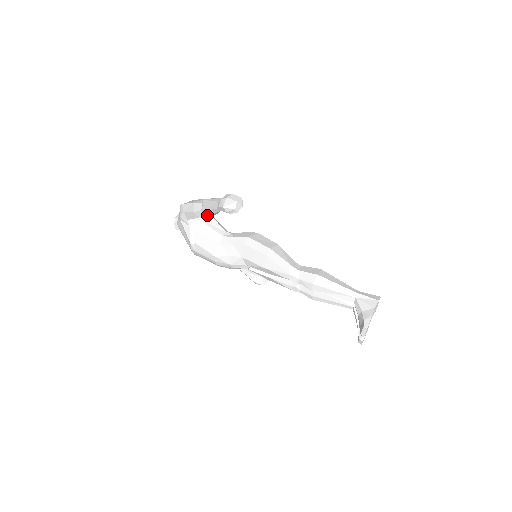
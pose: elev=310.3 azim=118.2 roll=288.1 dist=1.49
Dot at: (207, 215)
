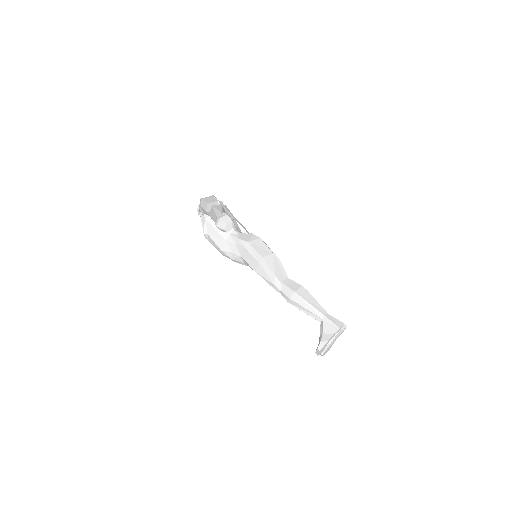
Dot at: occluded
